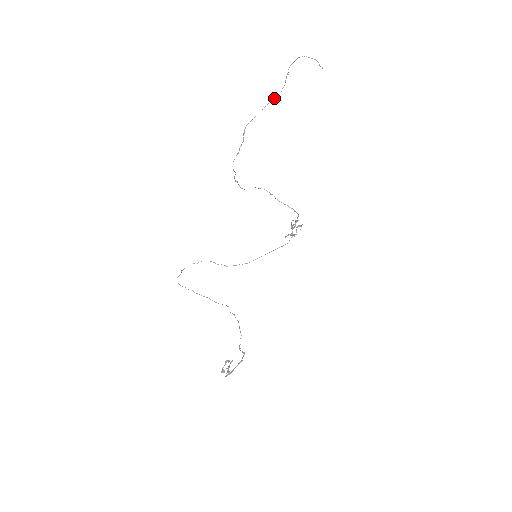
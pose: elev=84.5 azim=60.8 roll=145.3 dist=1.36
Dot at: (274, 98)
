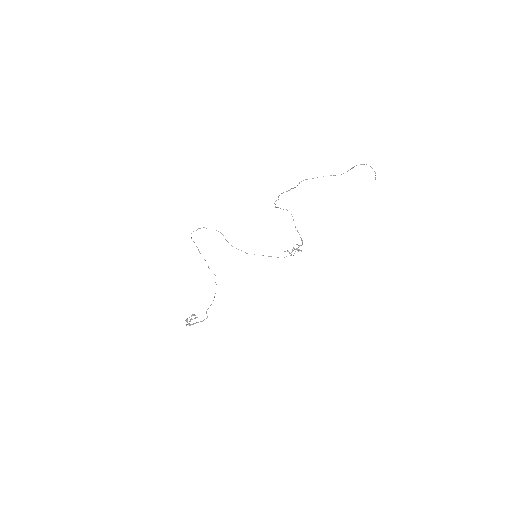
Dot at: (334, 175)
